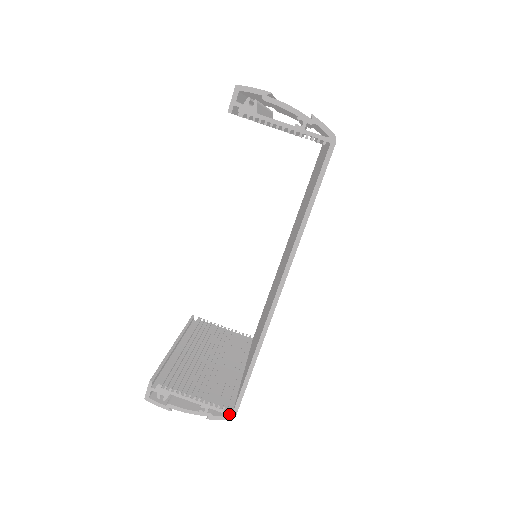
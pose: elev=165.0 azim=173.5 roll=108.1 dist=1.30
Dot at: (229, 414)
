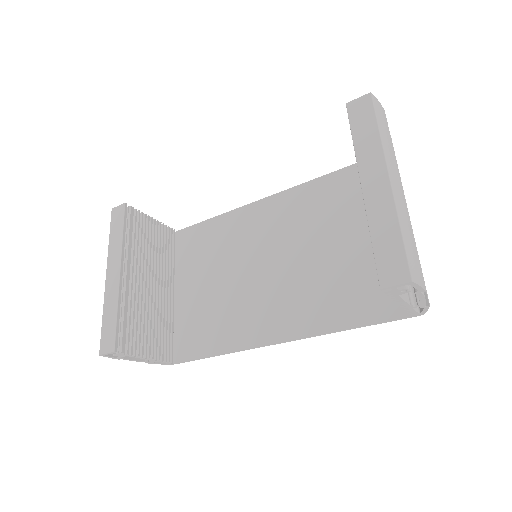
Dot at: (170, 364)
